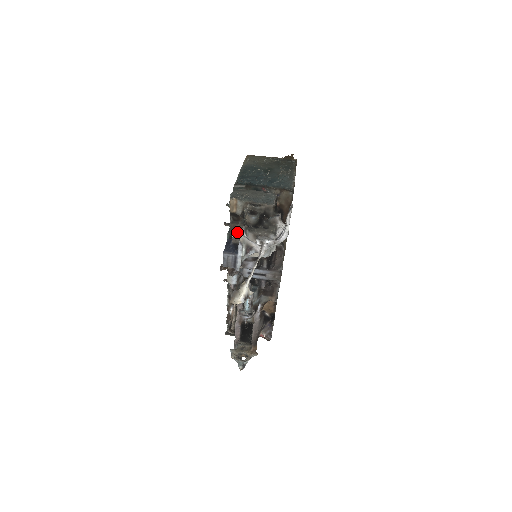
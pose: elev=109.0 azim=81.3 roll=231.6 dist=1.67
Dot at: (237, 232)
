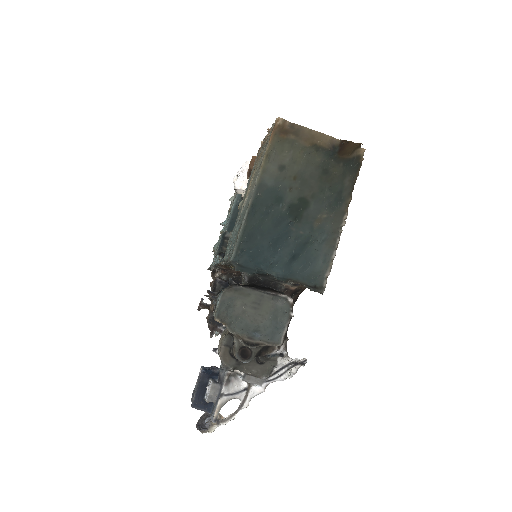
Dot at: (214, 390)
